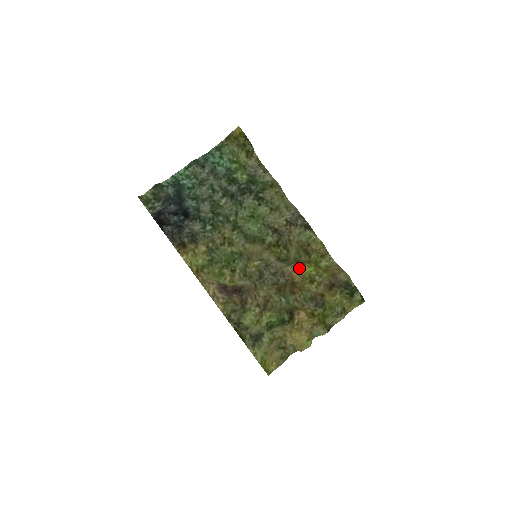
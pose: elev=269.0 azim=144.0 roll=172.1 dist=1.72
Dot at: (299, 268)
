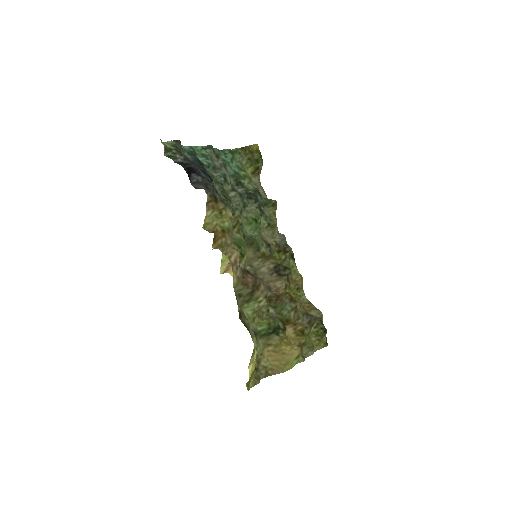
Dot at: (284, 289)
